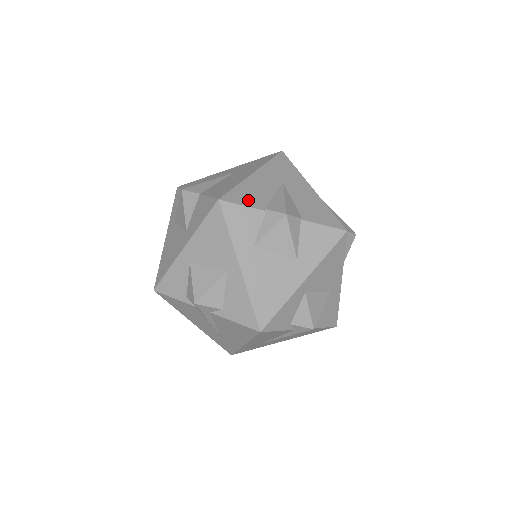
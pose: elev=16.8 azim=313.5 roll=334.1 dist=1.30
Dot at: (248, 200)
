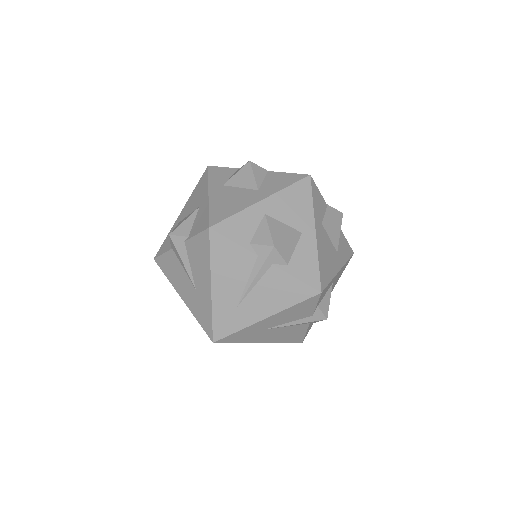
Dot at: occluded
